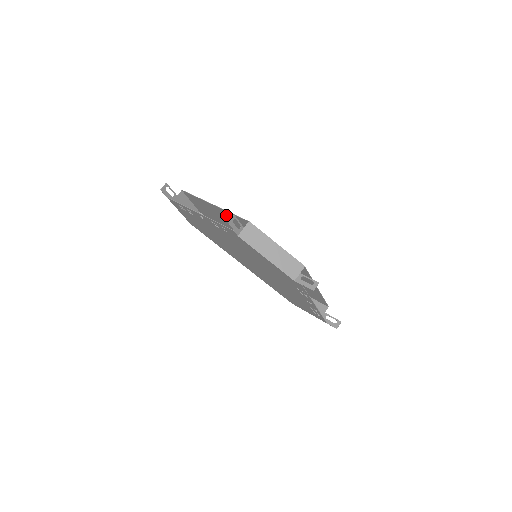
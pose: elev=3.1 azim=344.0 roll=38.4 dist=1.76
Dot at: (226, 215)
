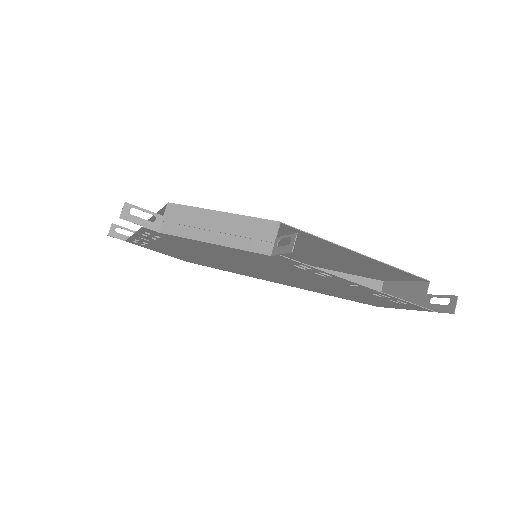
Dot at: occluded
